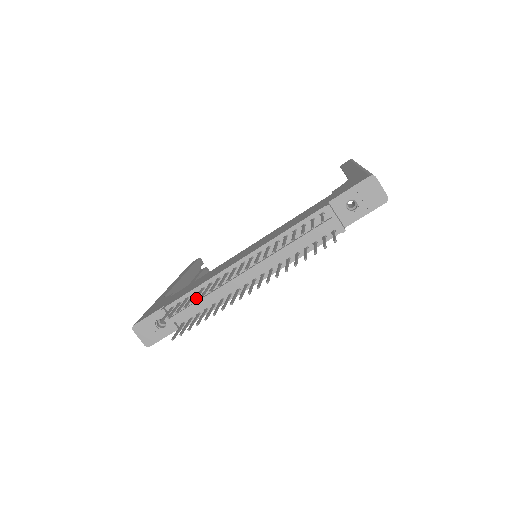
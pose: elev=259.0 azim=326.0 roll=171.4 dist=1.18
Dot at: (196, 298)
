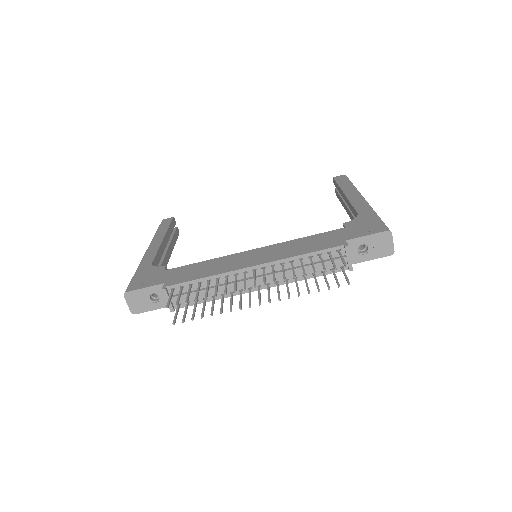
Dot at: (207, 293)
